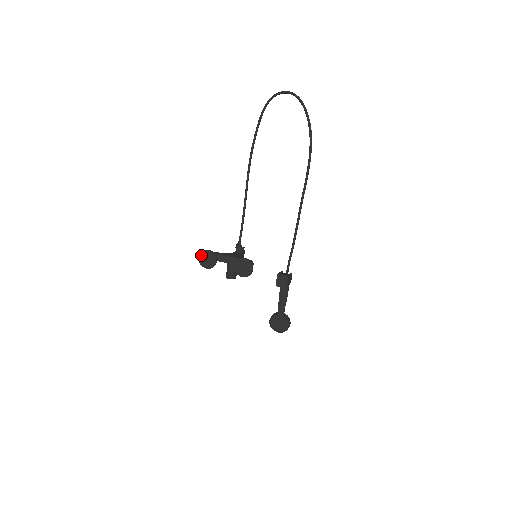
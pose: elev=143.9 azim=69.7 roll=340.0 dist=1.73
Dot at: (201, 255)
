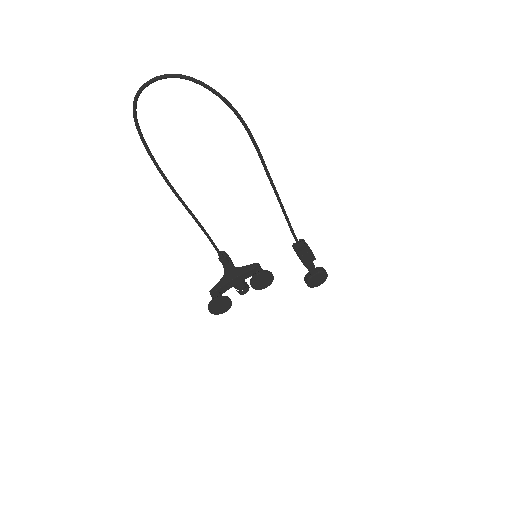
Dot at: (211, 309)
